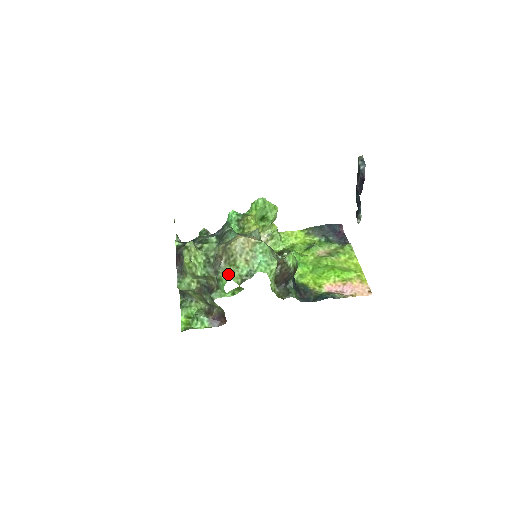
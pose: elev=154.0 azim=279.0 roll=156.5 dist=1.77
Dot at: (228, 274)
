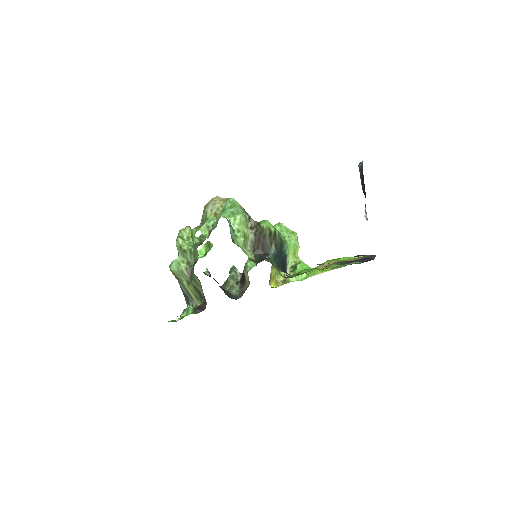
Dot at: (198, 227)
